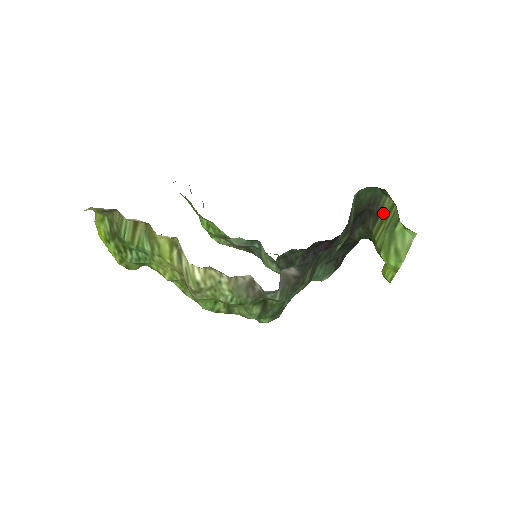
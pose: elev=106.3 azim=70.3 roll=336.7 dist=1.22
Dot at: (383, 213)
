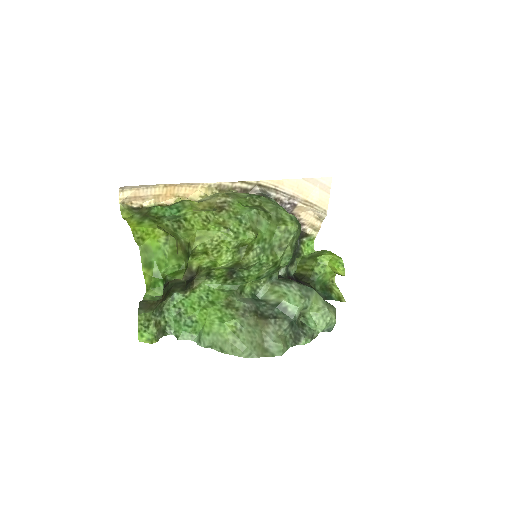
Dot at: (299, 272)
